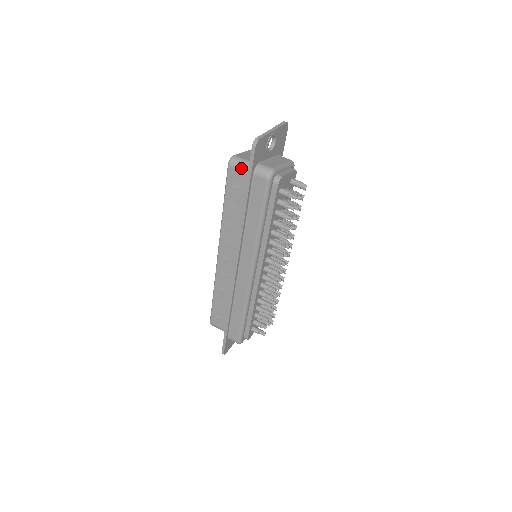
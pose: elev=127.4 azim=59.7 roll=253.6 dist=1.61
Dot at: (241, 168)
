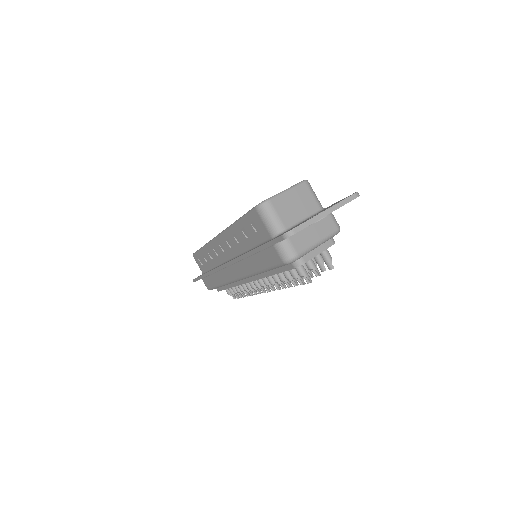
Dot at: (266, 224)
